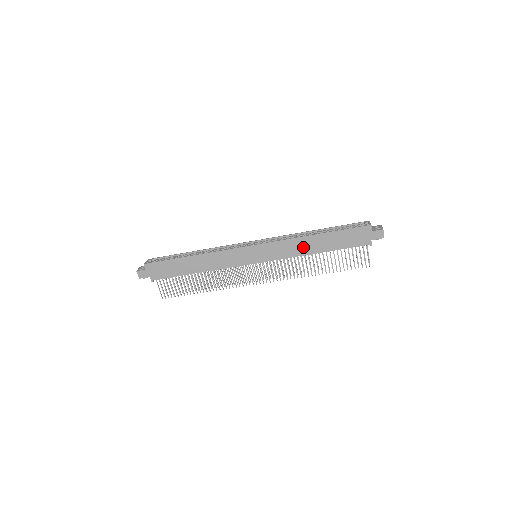
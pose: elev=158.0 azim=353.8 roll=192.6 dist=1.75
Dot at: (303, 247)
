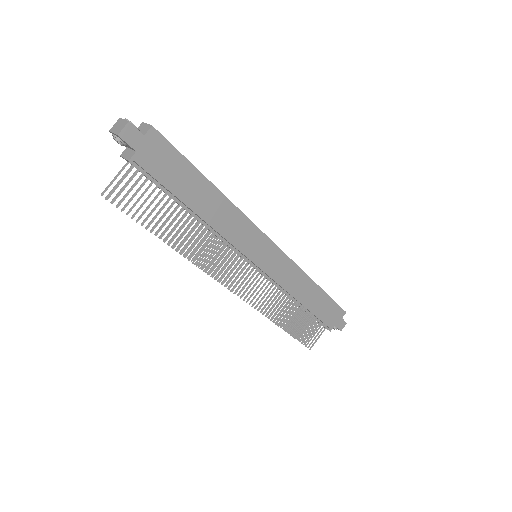
Dot at: (300, 287)
